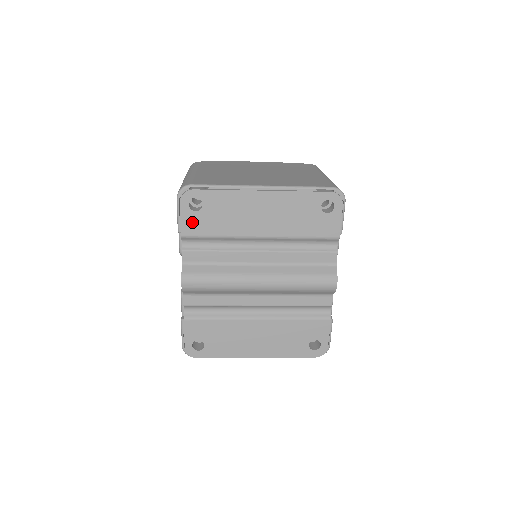
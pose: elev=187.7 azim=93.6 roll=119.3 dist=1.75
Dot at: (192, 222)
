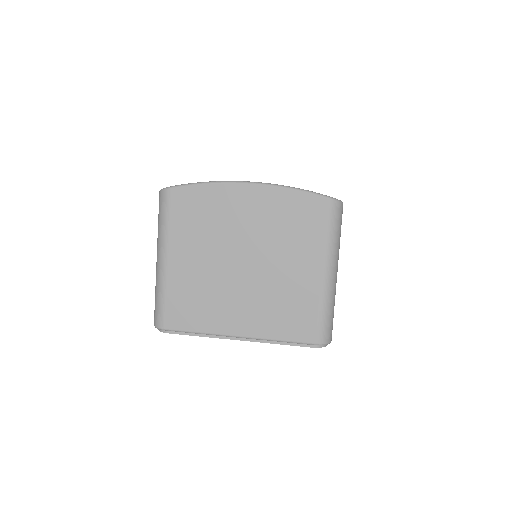
Dot at: occluded
